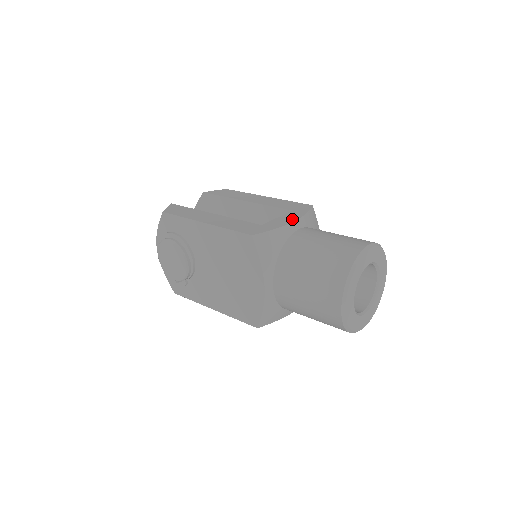
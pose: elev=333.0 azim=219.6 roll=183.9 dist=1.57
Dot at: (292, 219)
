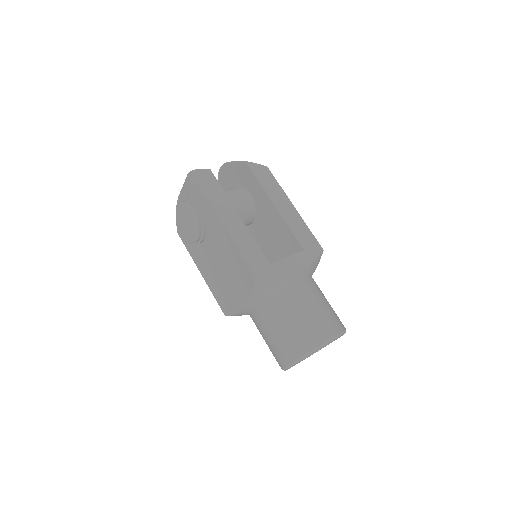
Dot at: (297, 268)
